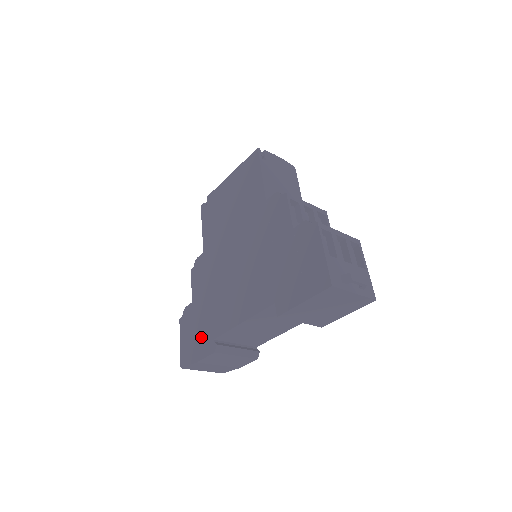
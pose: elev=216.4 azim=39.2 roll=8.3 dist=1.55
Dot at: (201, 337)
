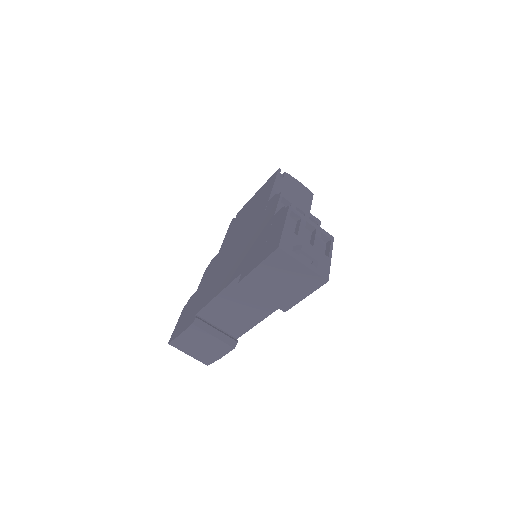
Dot at: (190, 315)
